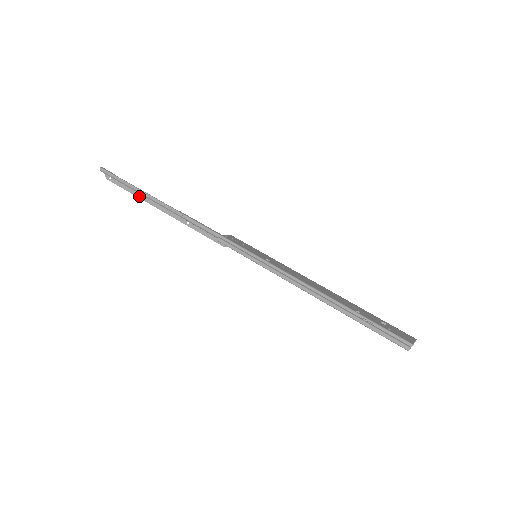
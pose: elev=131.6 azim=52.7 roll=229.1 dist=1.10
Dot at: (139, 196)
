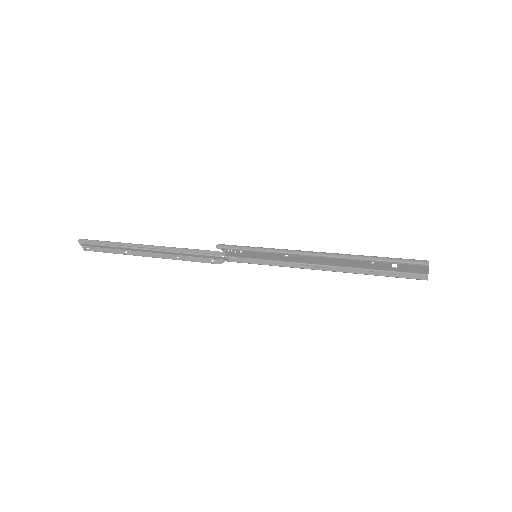
Dot at: (122, 252)
